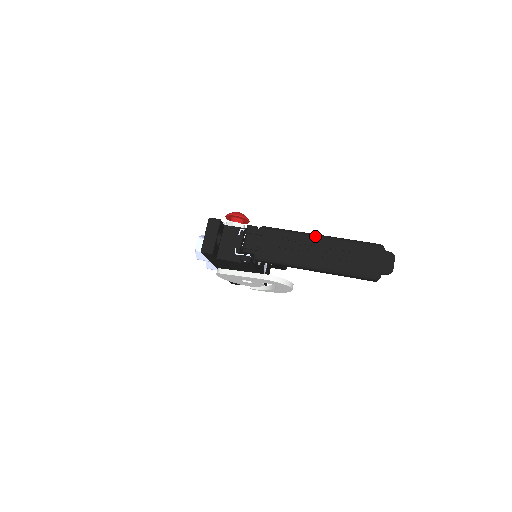
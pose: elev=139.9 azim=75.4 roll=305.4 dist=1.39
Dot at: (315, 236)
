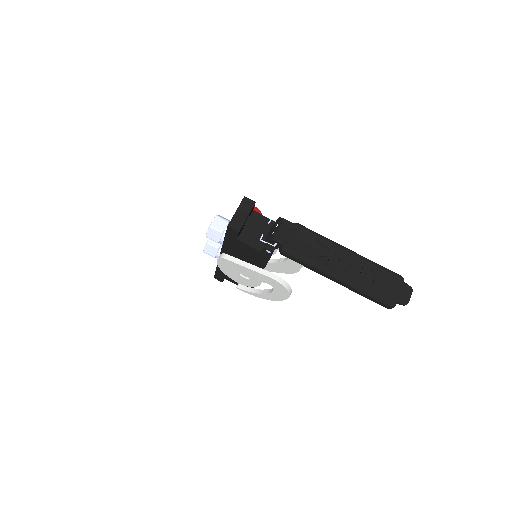
Dot at: (345, 248)
